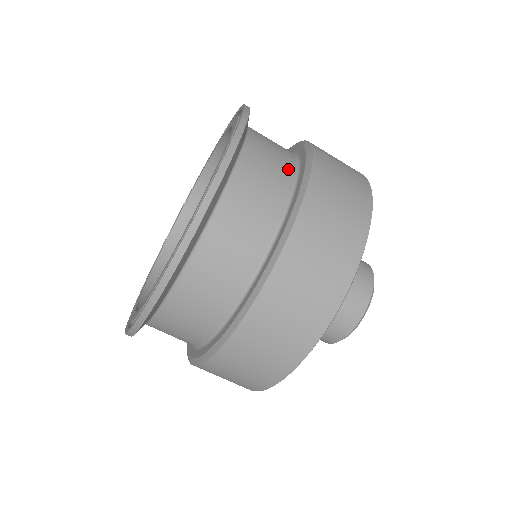
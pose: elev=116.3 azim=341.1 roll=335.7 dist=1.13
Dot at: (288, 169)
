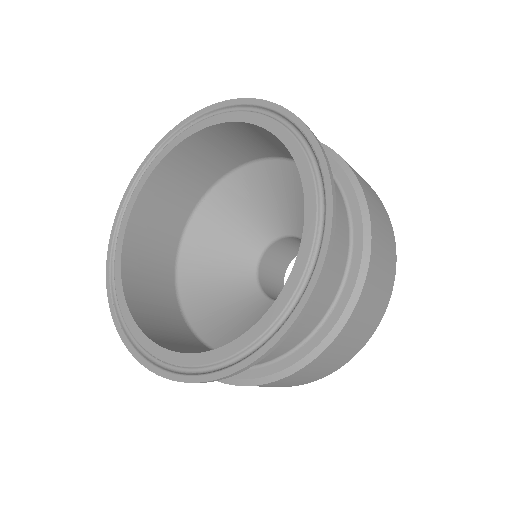
Dot at: (338, 192)
